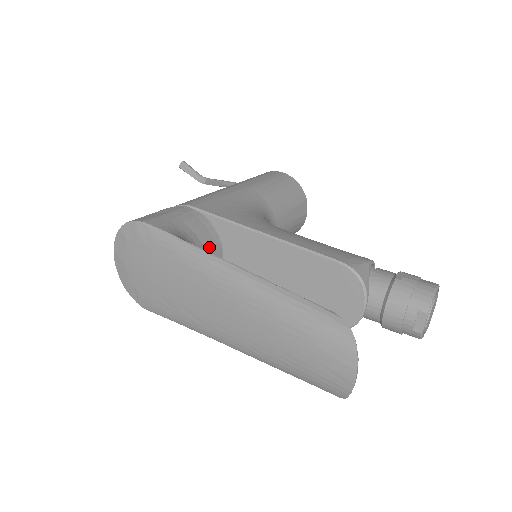
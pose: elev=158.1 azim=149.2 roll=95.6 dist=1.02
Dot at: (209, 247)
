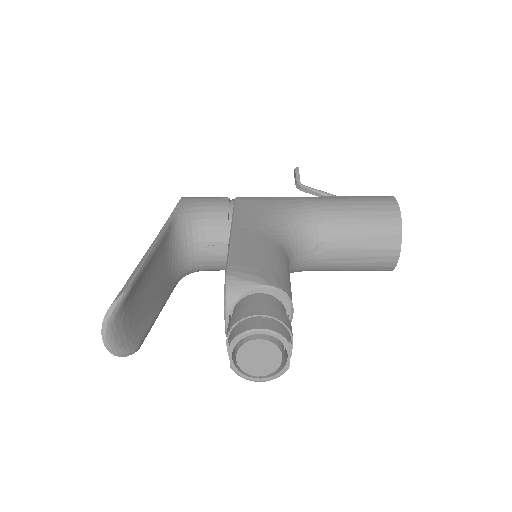
Dot at: (213, 232)
